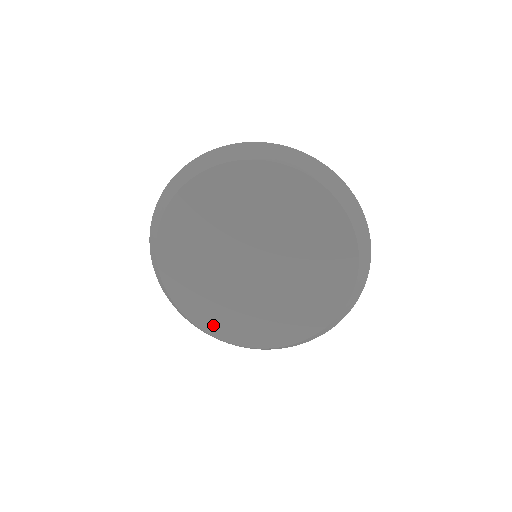
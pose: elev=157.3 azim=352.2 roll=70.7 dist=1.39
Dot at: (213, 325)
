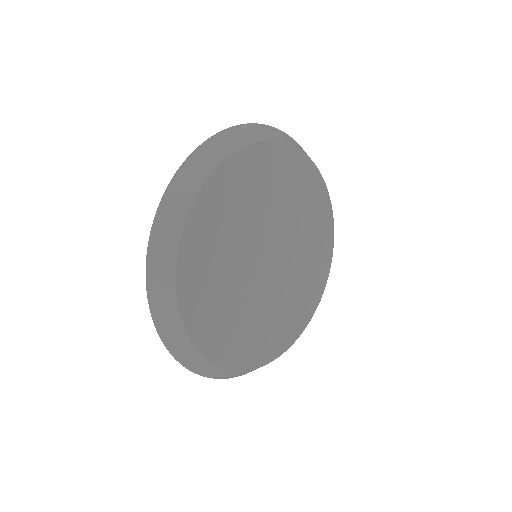
Dot at: (261, 354)
